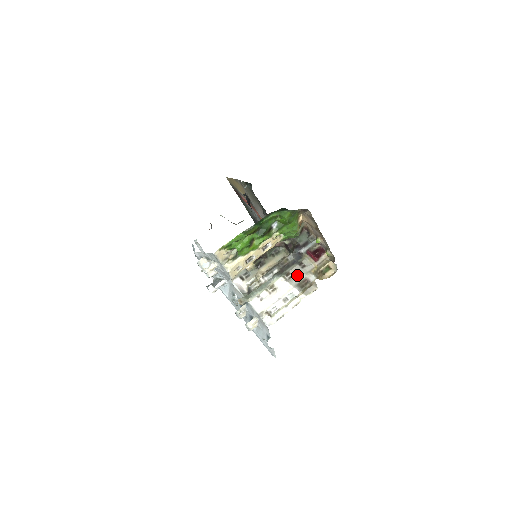
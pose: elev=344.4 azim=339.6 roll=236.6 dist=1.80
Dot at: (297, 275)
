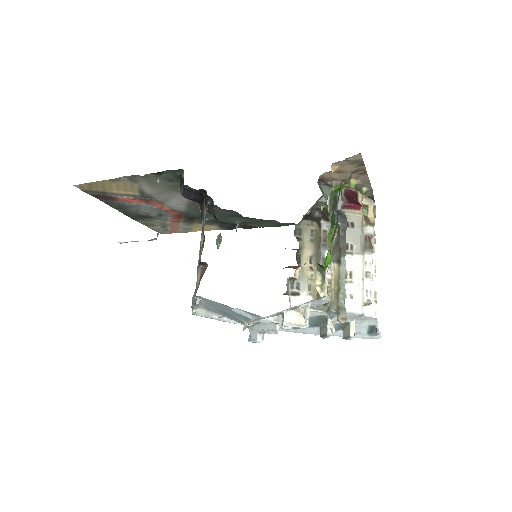
Dot at: (357, 239)
